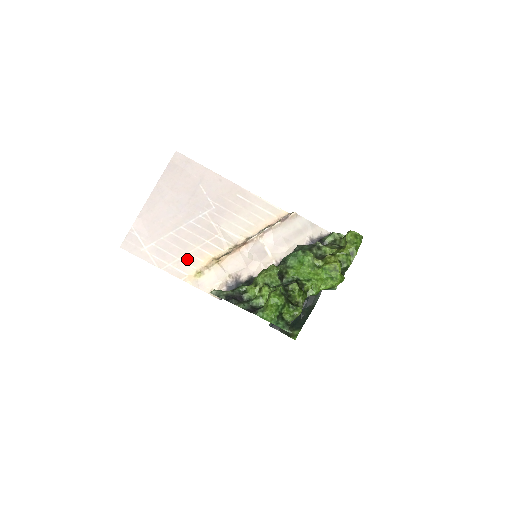
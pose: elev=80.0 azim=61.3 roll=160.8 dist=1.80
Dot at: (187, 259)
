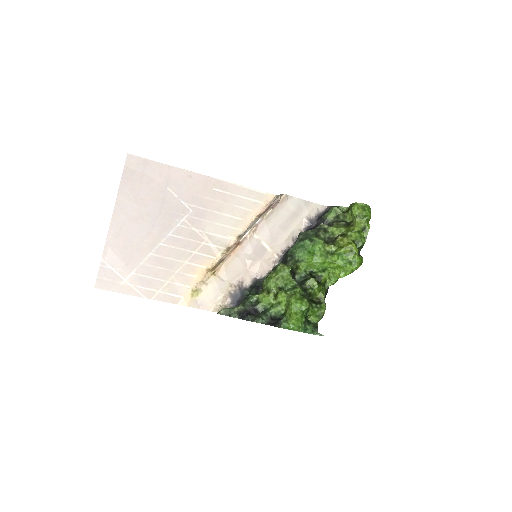
Dot at: (177, 279)
